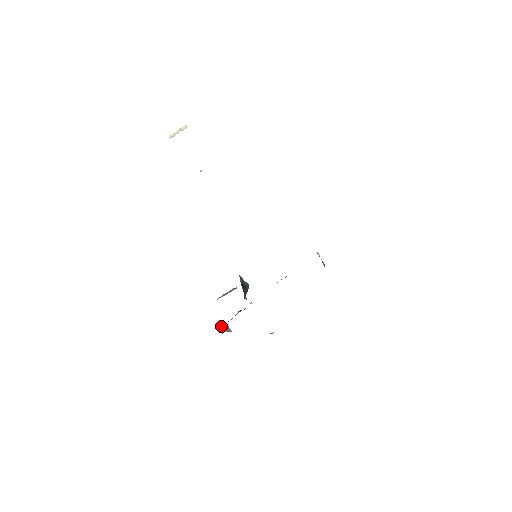
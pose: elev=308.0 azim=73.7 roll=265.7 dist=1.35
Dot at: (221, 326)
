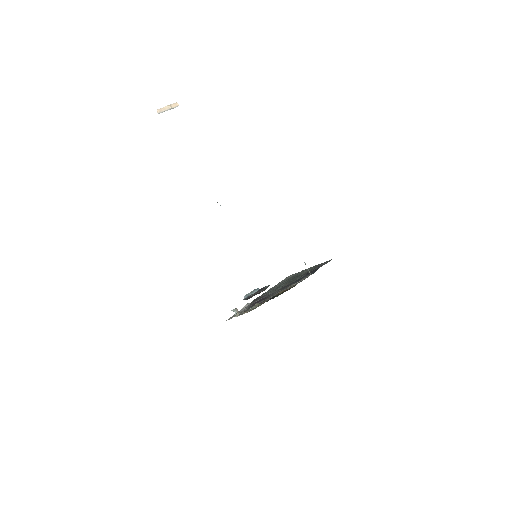
Dot at: (233, 310)
